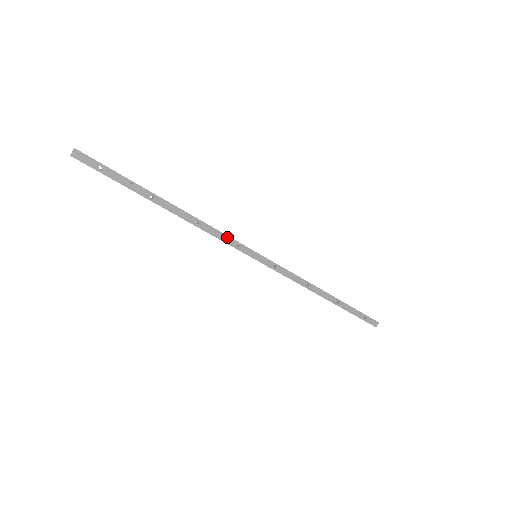
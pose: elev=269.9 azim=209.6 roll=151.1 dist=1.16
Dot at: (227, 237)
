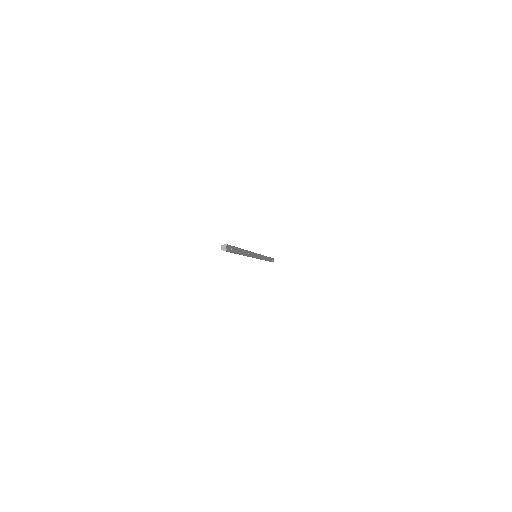
Dot at: (253, 253)
